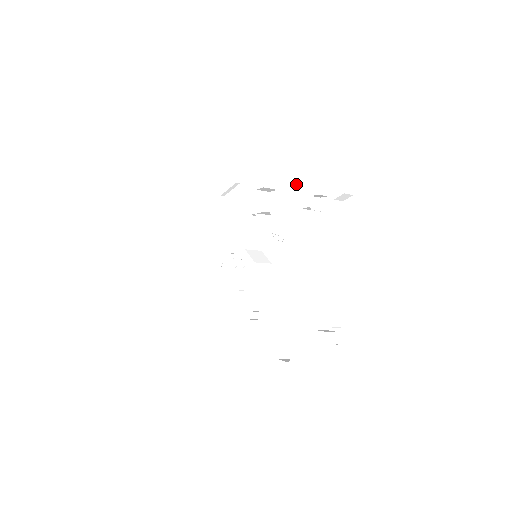
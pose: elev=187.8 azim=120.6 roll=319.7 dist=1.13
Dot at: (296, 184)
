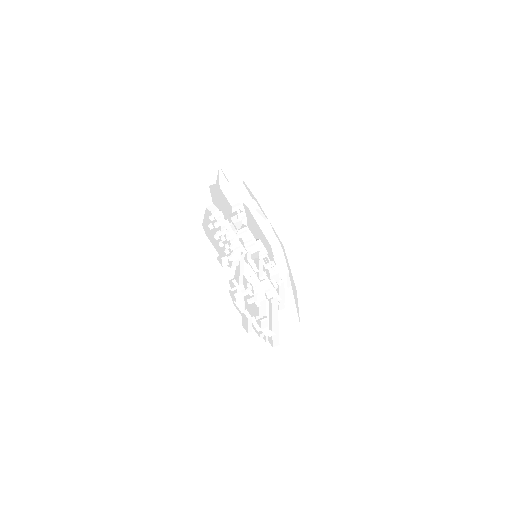
Dot at: occluded
